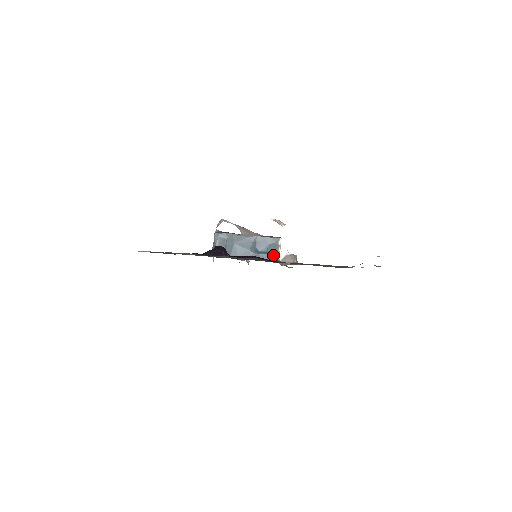
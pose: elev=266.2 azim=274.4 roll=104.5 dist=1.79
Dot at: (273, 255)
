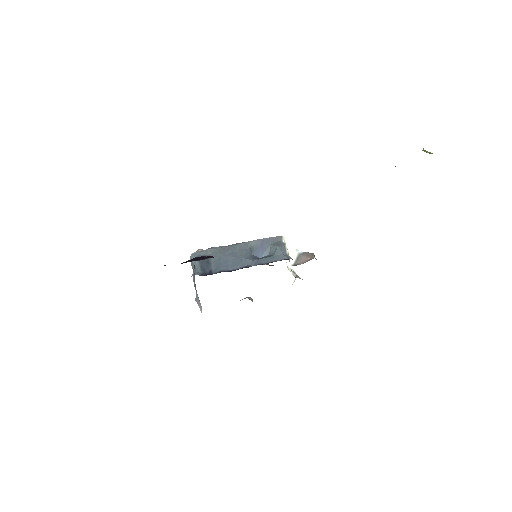
Dot at: (280, 255)
